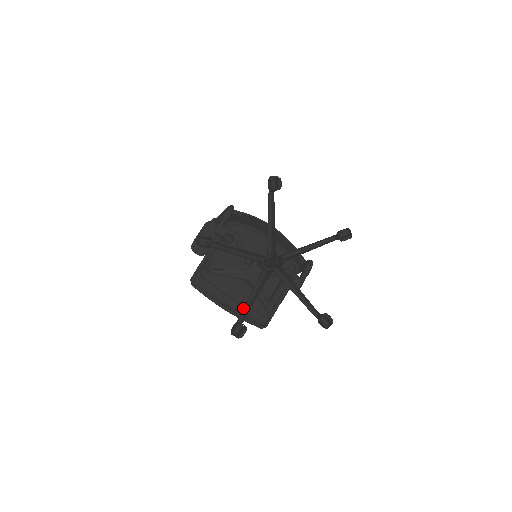
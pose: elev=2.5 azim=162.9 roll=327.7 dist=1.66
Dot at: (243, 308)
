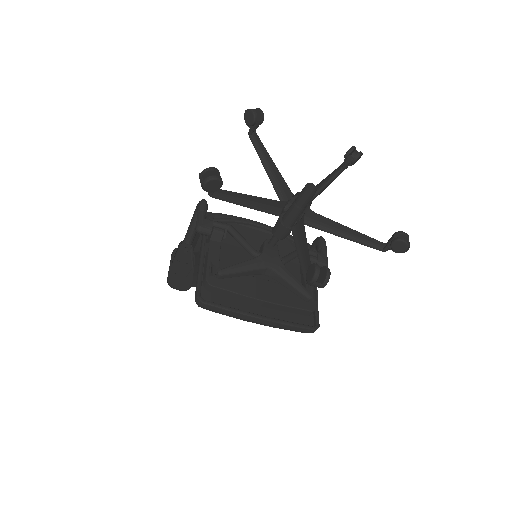
Dot at: occluded
